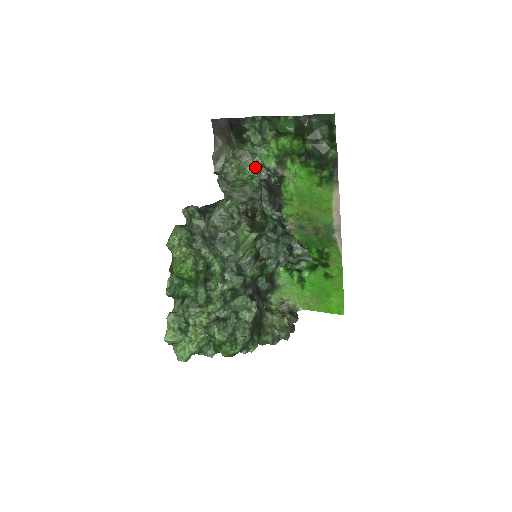
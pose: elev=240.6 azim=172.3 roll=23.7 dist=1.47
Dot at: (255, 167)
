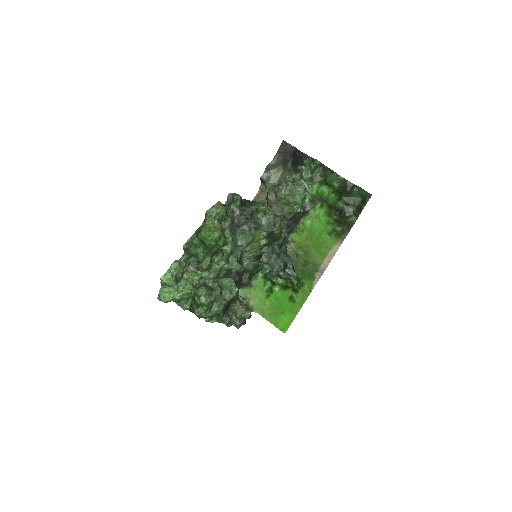
Dot at: (303, 198)
